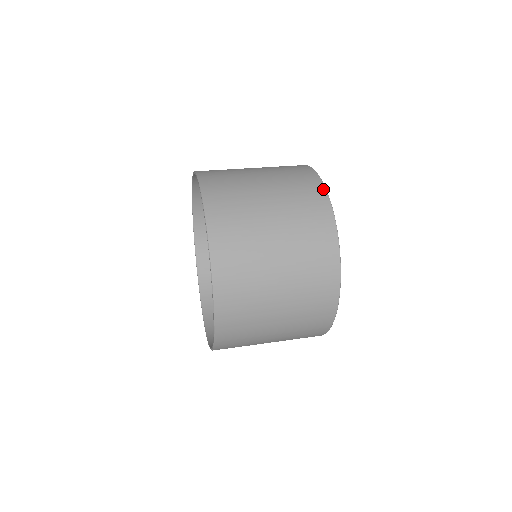
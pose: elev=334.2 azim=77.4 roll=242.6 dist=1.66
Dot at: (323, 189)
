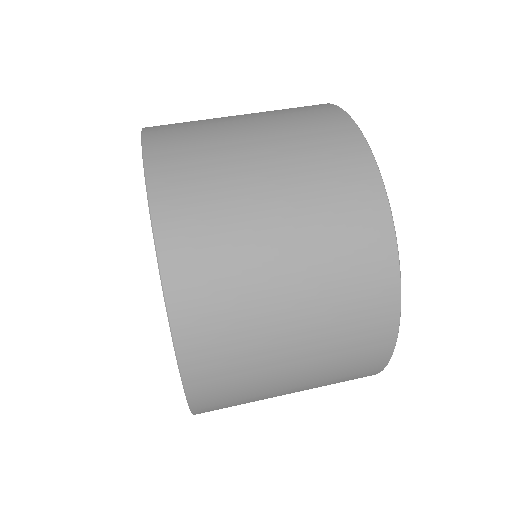
Dot at: (394, 327)
